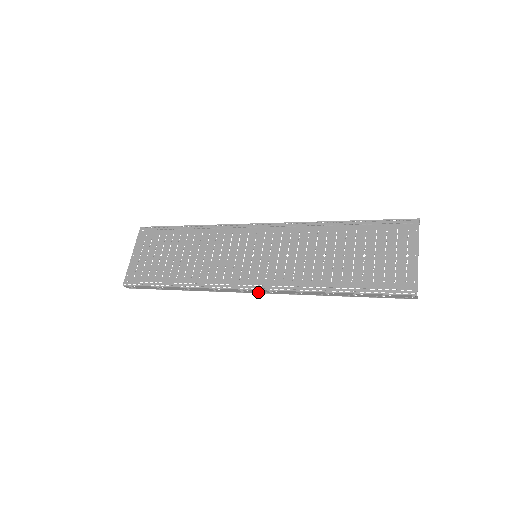
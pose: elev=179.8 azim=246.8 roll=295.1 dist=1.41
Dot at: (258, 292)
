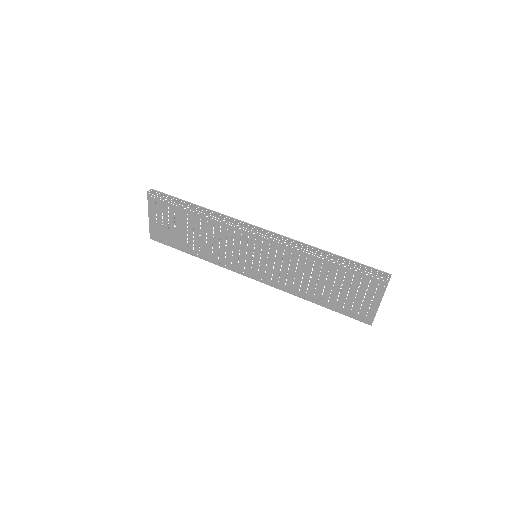
Dot at: occluded
